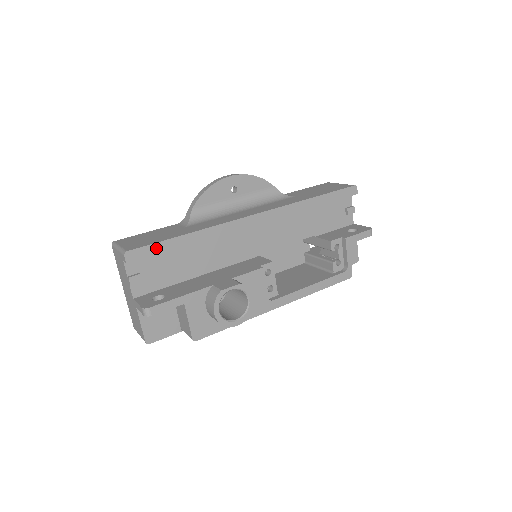
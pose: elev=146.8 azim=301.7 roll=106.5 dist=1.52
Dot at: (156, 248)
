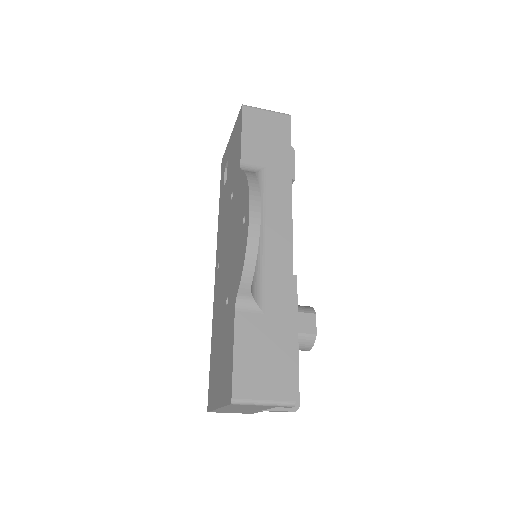
Dot at: (292, 367)
